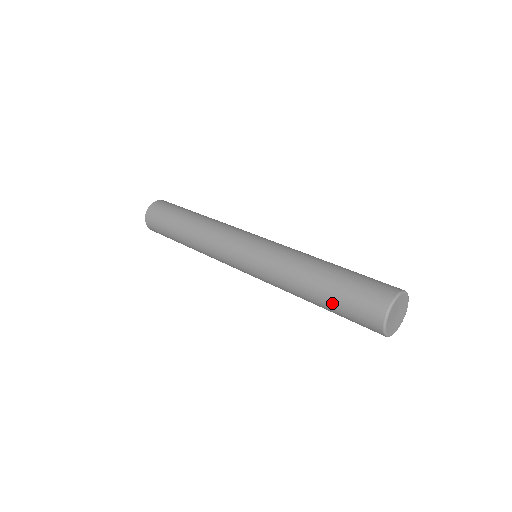
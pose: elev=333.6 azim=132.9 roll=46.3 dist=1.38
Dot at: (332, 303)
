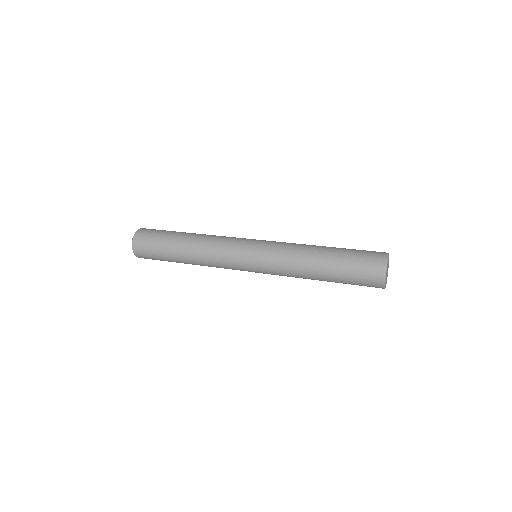
Dot at: (340, 269)
